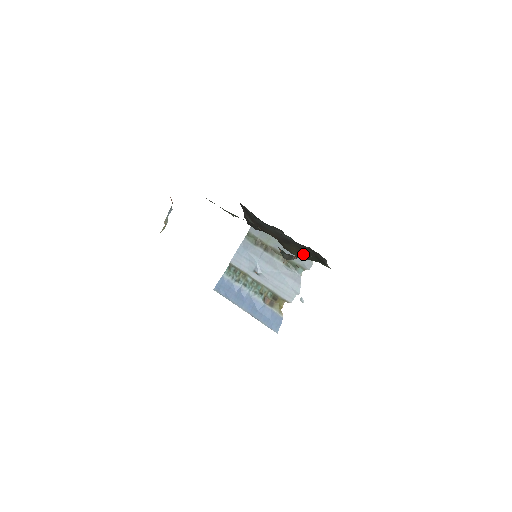
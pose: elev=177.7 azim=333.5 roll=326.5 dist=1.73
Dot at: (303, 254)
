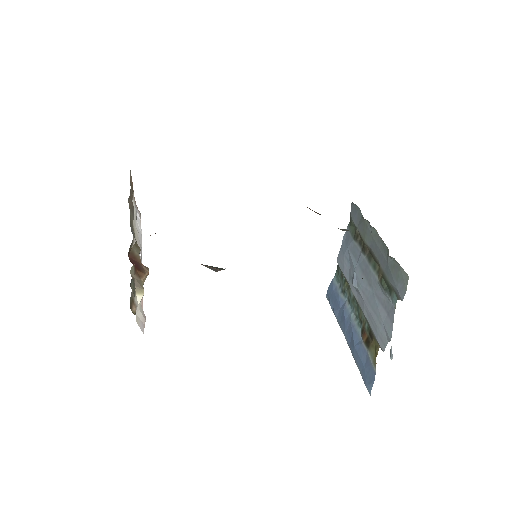
Dot at: occluded
